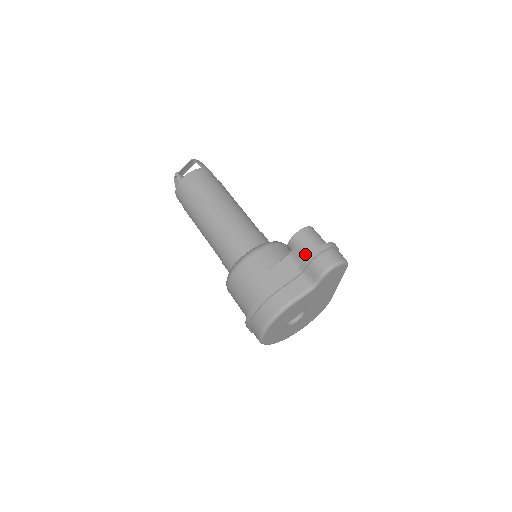
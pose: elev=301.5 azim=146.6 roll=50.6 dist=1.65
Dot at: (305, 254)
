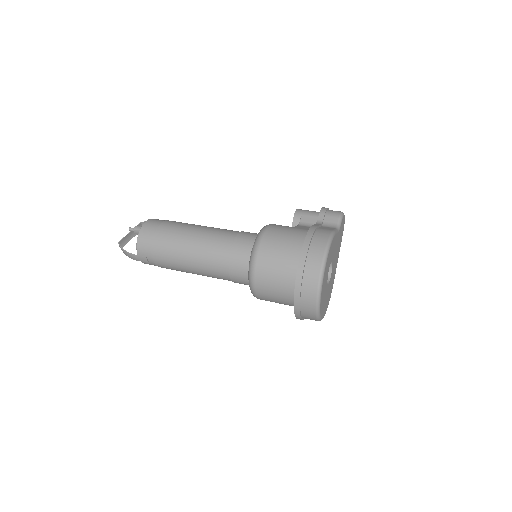
Dot at: (315, 215)
